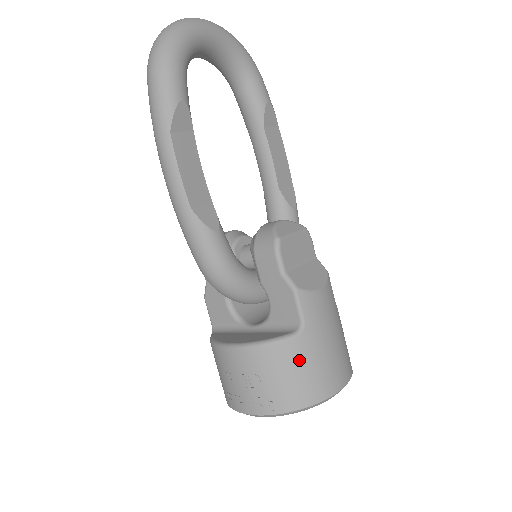
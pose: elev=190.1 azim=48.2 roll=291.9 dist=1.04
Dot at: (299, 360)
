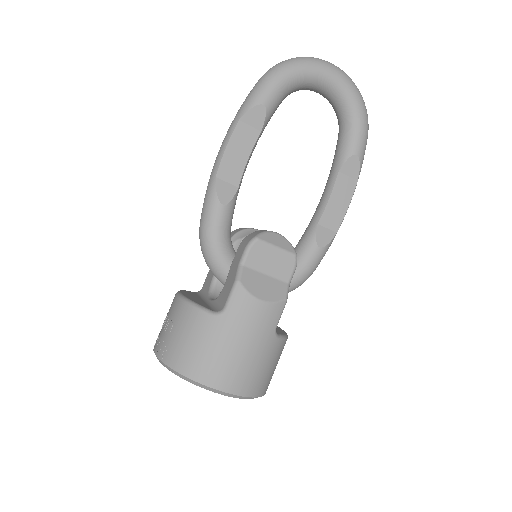
Dot at: (201, 334)
